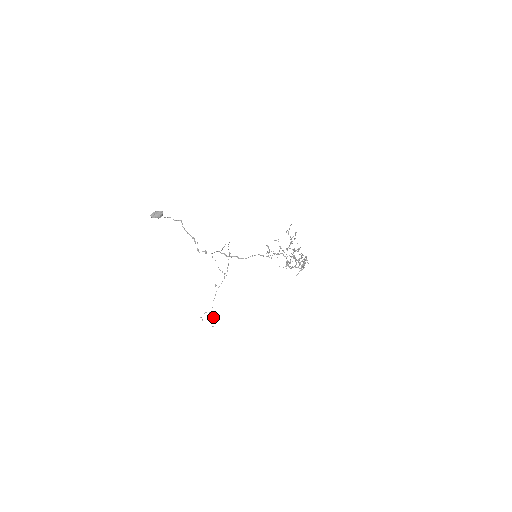
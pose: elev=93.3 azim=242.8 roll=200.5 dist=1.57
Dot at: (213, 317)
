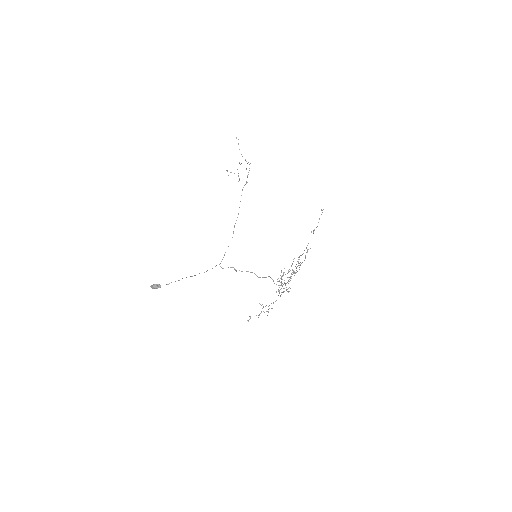
Dot at: (238, 176)
